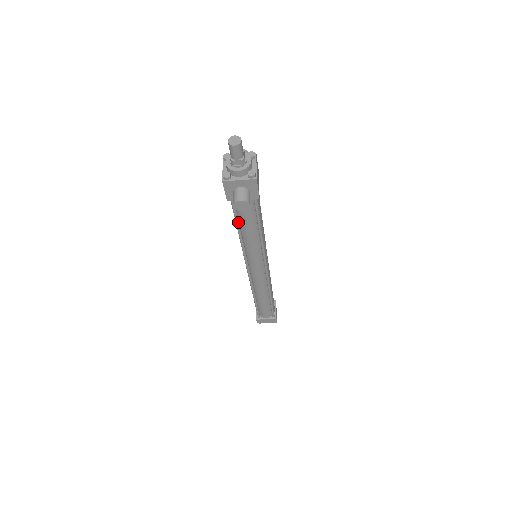
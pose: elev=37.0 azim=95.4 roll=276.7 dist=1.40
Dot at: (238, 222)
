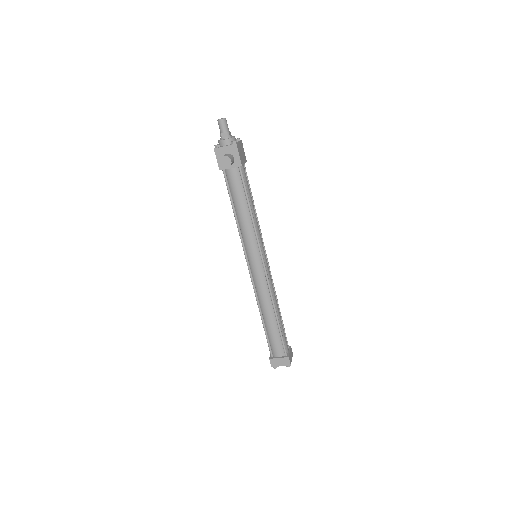
Dot at: (232, 199)
